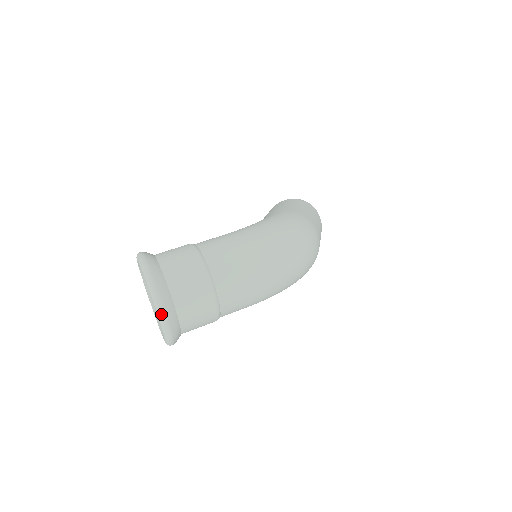
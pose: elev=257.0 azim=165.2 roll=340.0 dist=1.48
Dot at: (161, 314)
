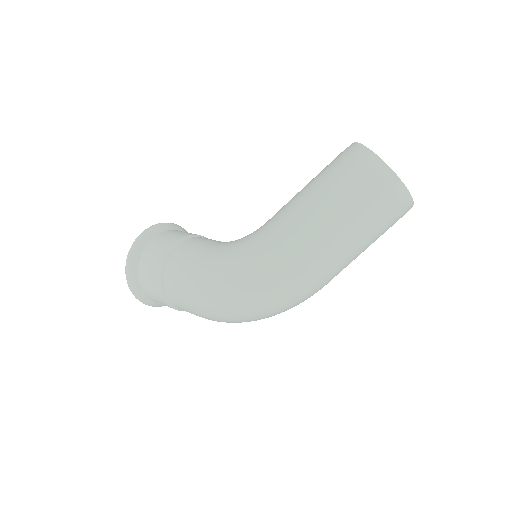
Dot at: (144, 303)
